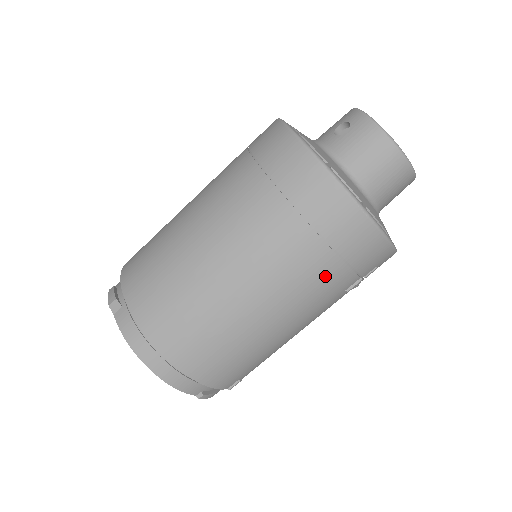
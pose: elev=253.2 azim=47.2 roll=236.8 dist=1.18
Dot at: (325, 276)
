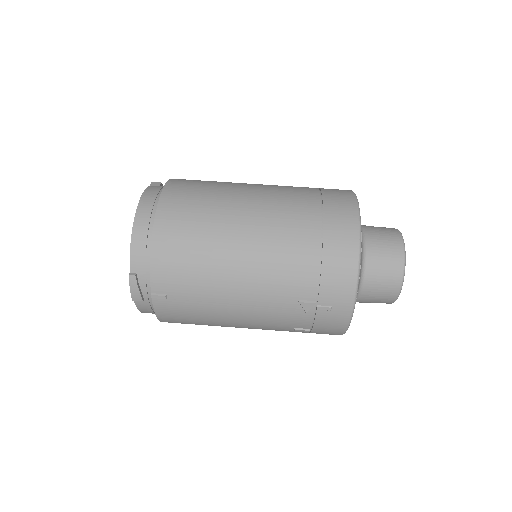
Dot at: (300, 262)
